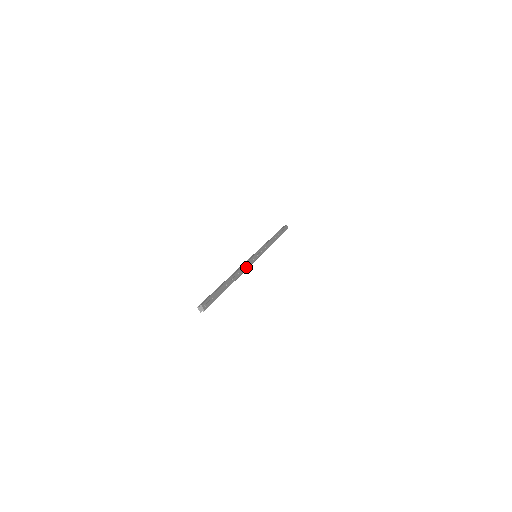
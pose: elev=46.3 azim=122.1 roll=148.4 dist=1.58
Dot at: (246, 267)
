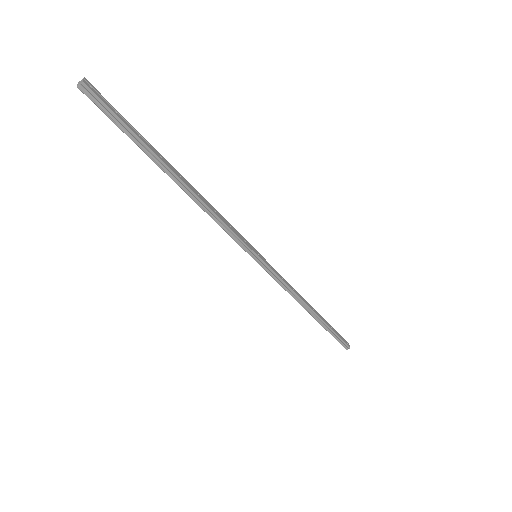
Dot at: (222, 219)
